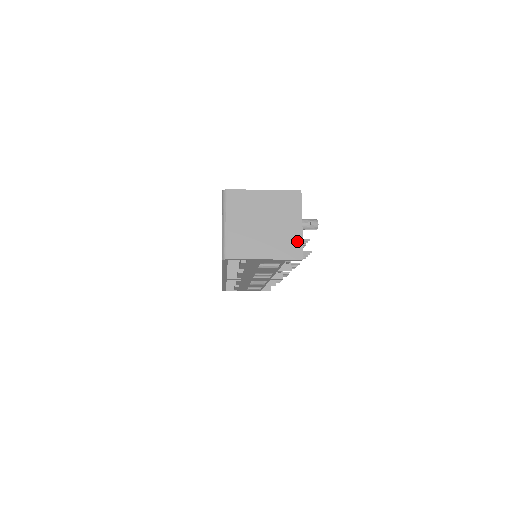
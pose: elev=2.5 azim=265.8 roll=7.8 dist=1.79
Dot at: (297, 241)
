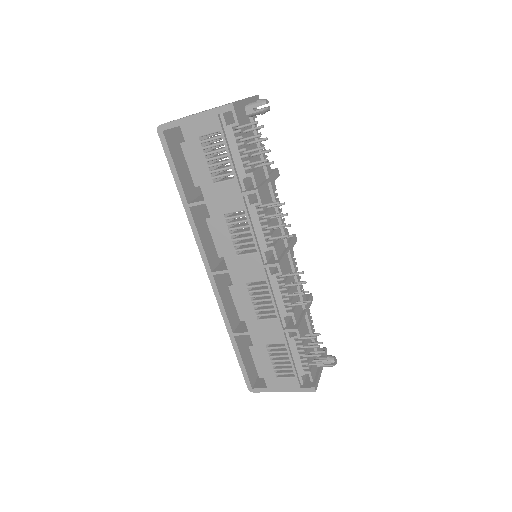
Dot at: occluded
